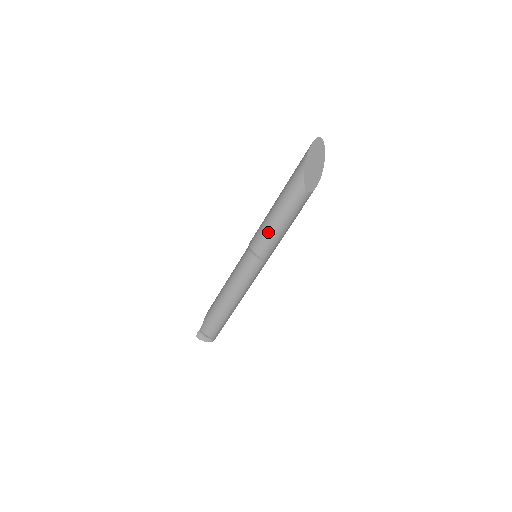
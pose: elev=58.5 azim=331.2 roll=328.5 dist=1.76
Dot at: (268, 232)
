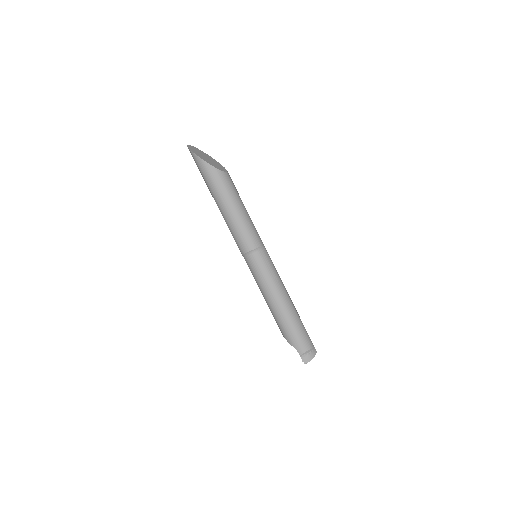
Dot at: (242, 225)
